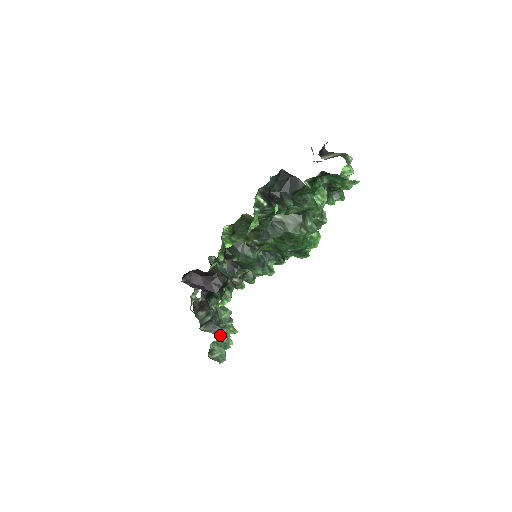
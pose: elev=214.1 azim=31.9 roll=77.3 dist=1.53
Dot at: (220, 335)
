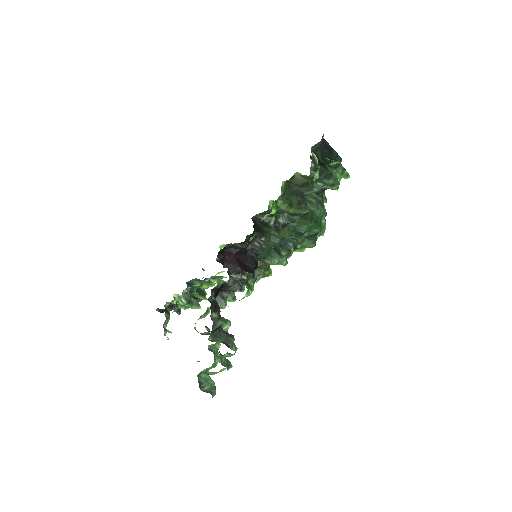
Dot at: (229, 345)
